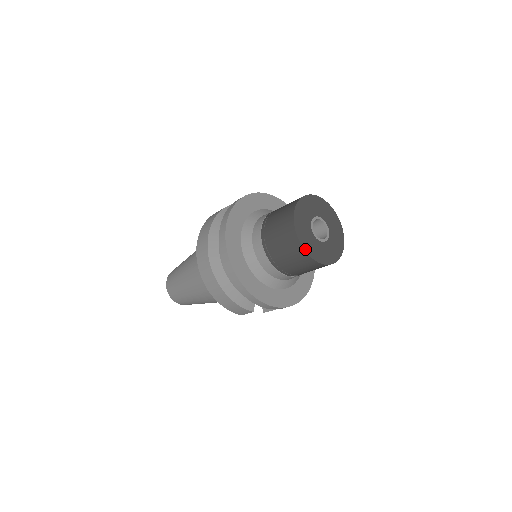
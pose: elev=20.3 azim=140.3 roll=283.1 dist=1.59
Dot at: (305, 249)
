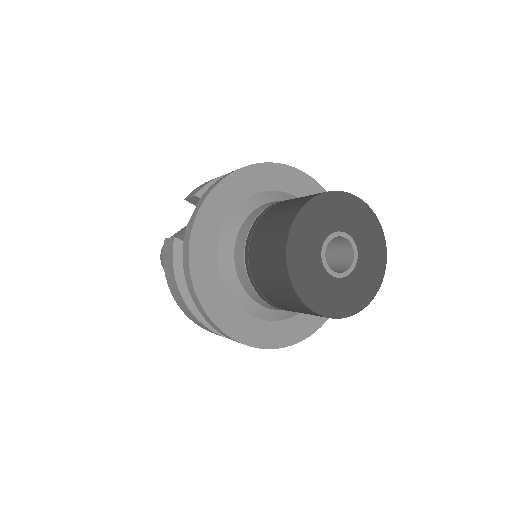
Dot at: (348, 314)
